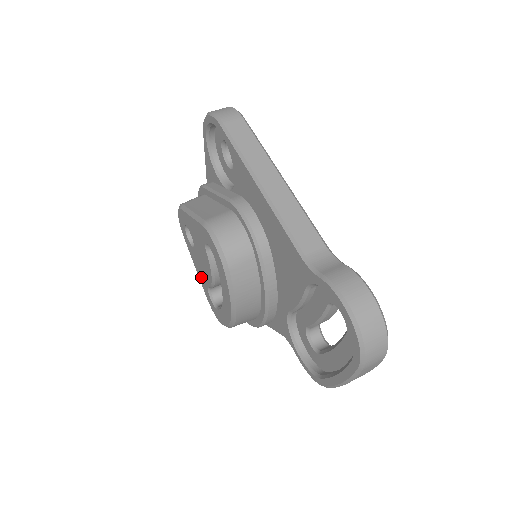
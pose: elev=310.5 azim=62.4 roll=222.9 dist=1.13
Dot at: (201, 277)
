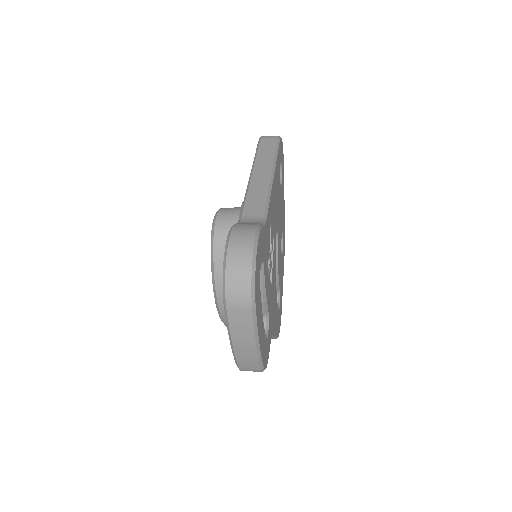
Dot at: occluded
